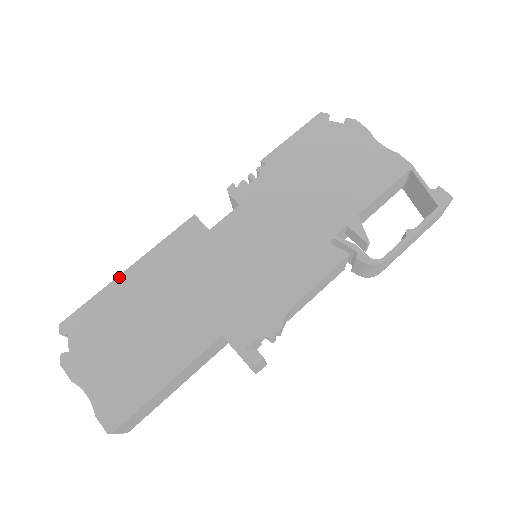
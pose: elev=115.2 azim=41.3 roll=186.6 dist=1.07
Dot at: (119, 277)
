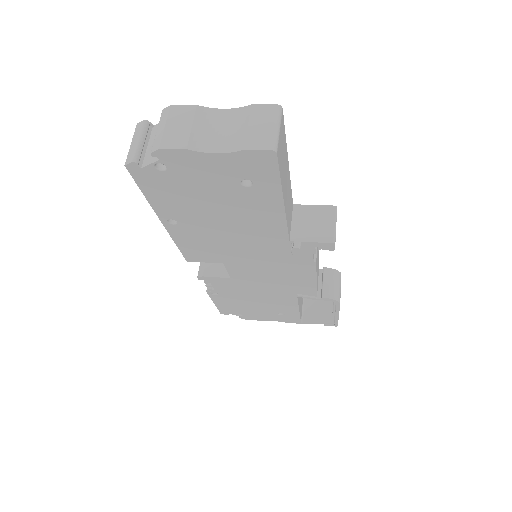
Dot at: occluded
